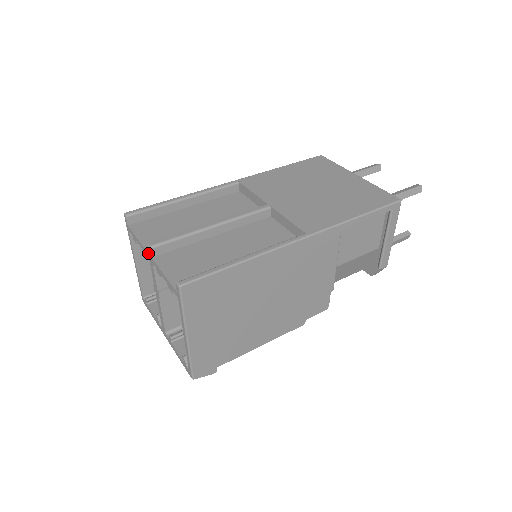
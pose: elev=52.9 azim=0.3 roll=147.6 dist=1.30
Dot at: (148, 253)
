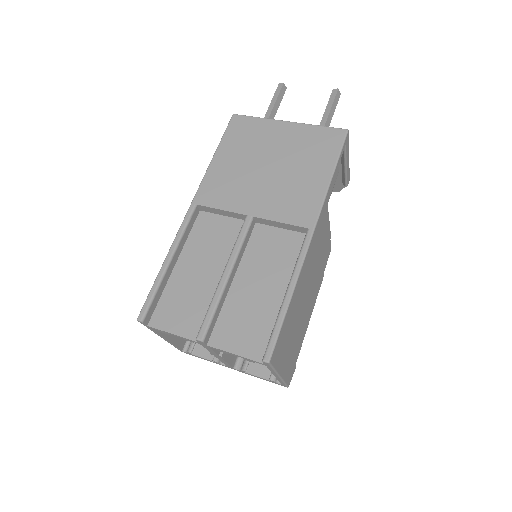
Dot at: (199, 343)
